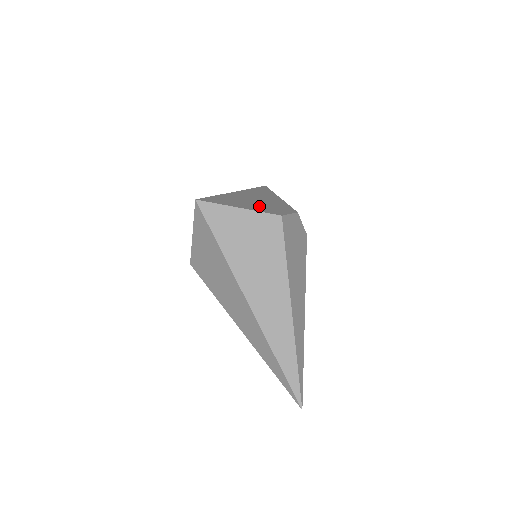
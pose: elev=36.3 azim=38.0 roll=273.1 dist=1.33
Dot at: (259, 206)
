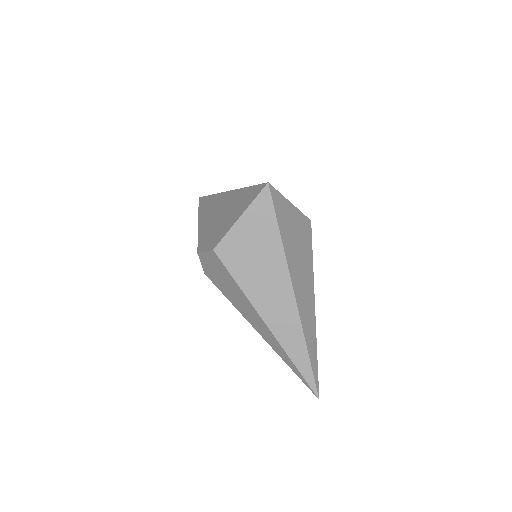
Dot at: occluded
